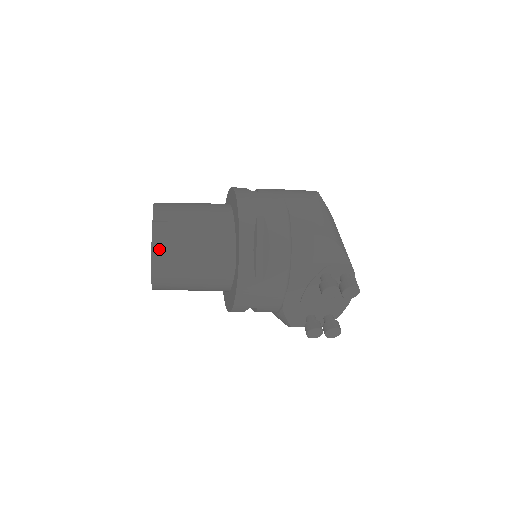
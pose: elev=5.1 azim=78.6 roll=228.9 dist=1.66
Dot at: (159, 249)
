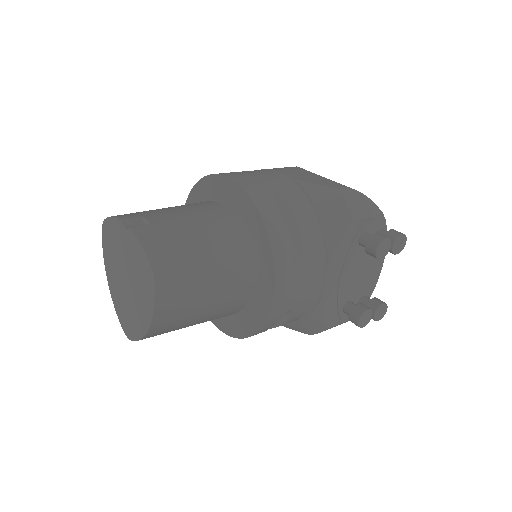
Dot at: (159, 256)
